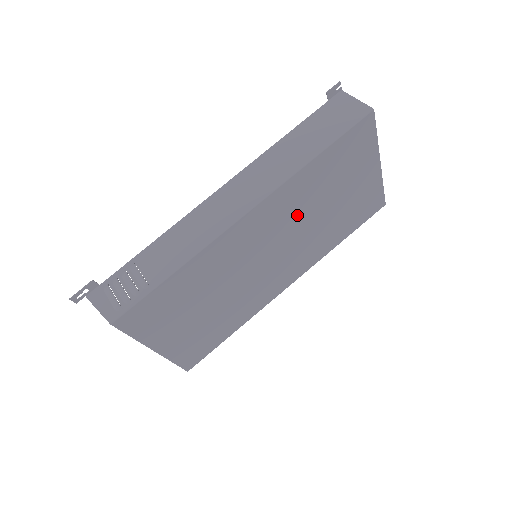
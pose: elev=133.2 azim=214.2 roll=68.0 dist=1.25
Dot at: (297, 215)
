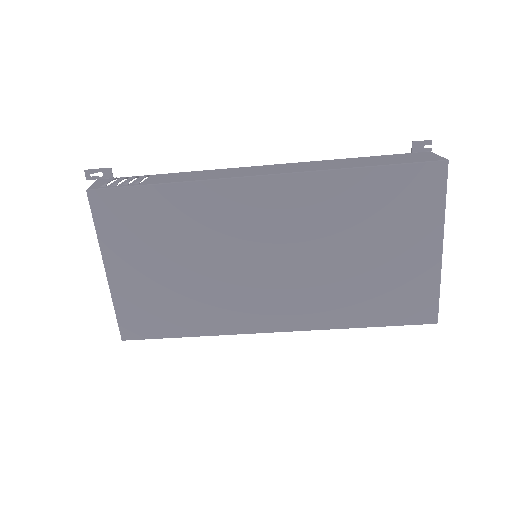
Dot at: (316, 230)
